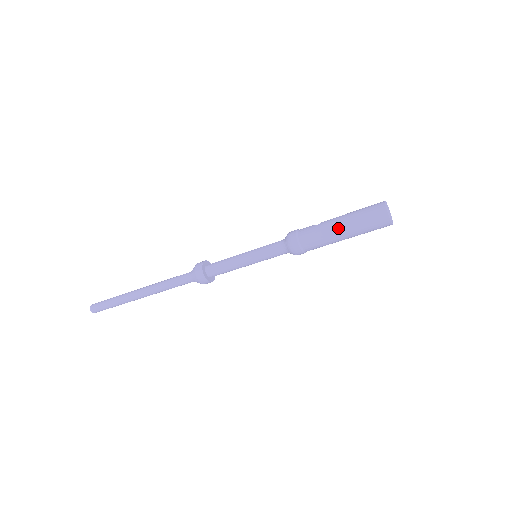
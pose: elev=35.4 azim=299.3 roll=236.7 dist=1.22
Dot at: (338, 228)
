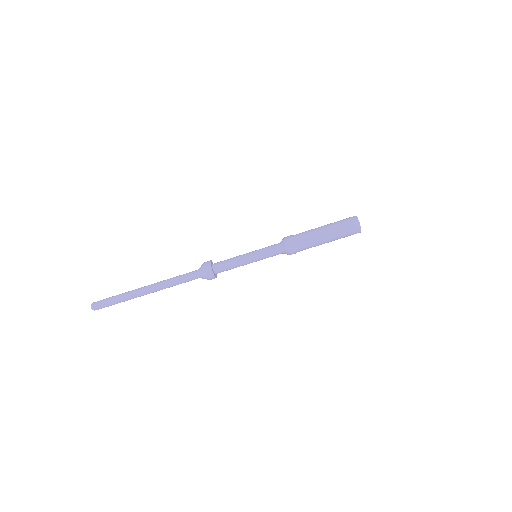
Dot at: (323, 230)
